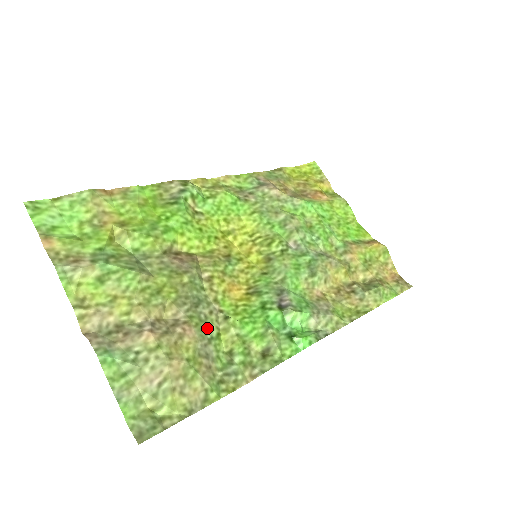
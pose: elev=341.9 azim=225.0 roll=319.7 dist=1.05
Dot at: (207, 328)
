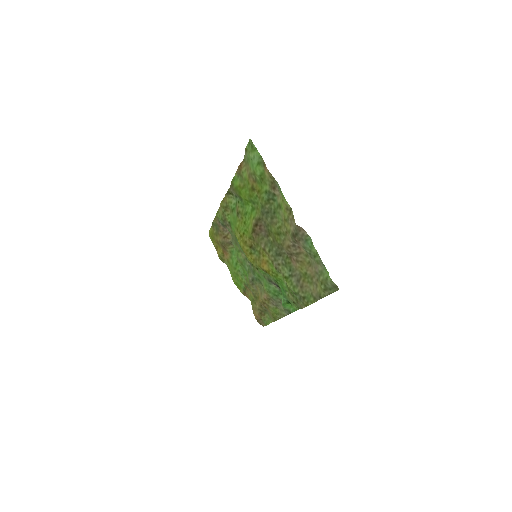
Dot at: (288, 269)
